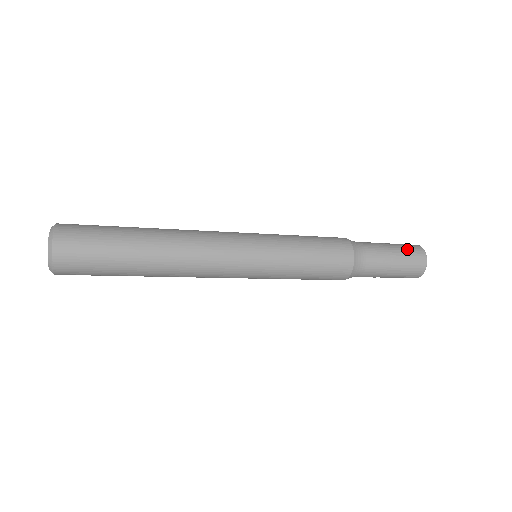
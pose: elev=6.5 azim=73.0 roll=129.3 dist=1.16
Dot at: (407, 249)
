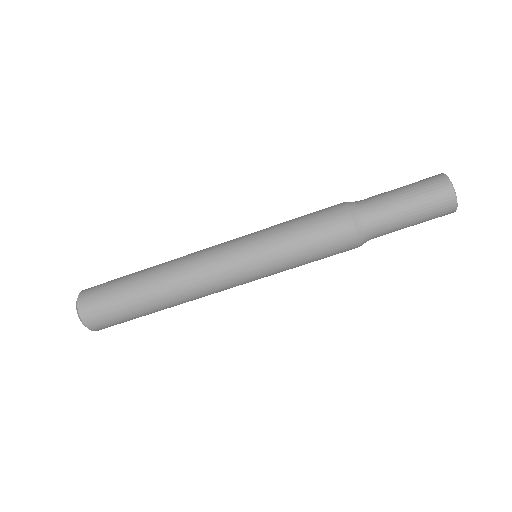
Dot at: occluded
